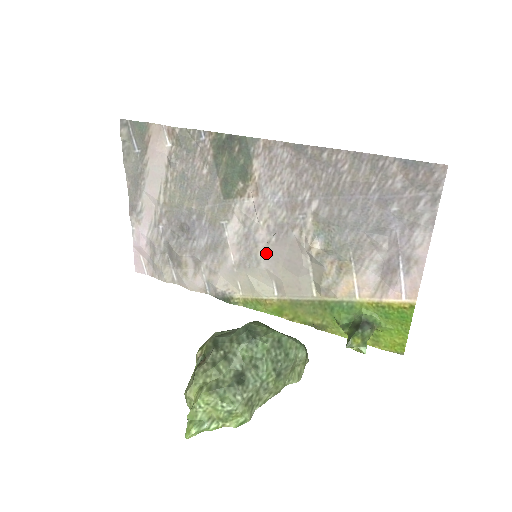
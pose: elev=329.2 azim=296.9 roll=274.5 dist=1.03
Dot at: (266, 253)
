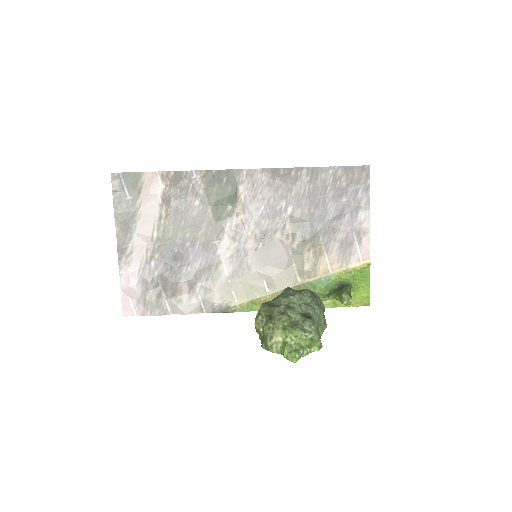
Dot at: (255, 258)
